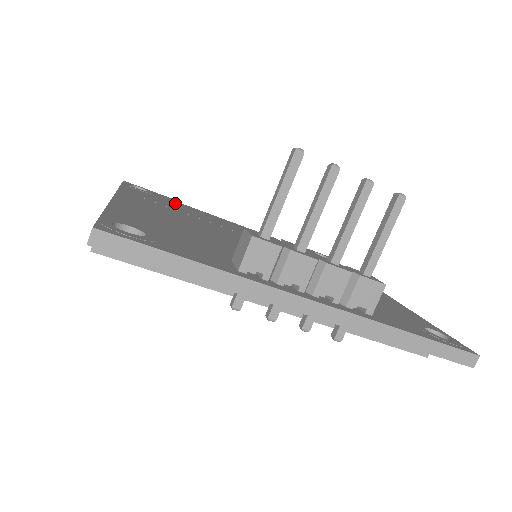
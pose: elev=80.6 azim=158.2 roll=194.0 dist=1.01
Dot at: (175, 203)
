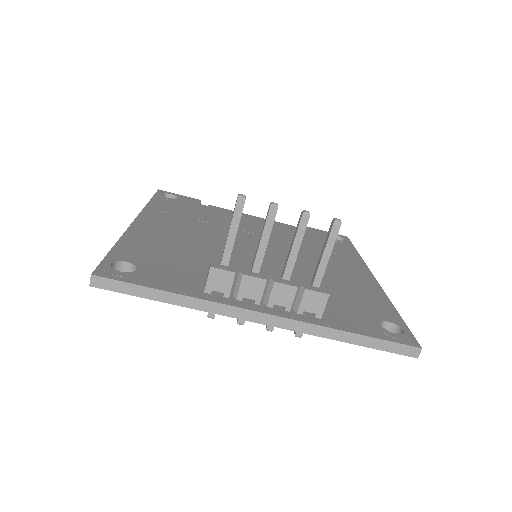
Dot at: (198, 207)
